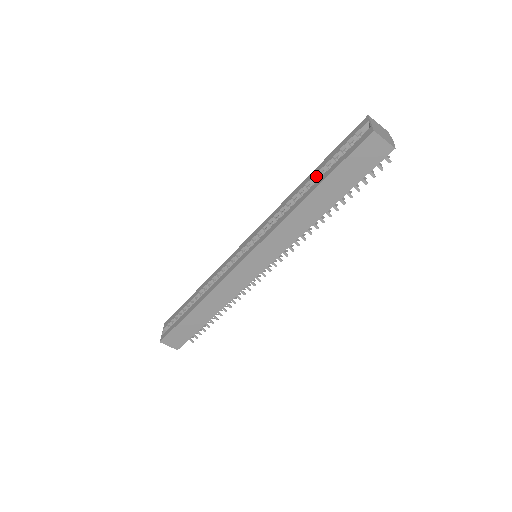
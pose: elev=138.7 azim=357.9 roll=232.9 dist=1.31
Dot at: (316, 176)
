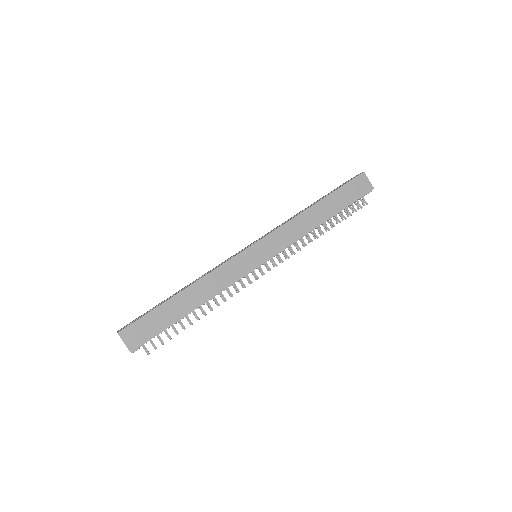
Dot at: occluded
